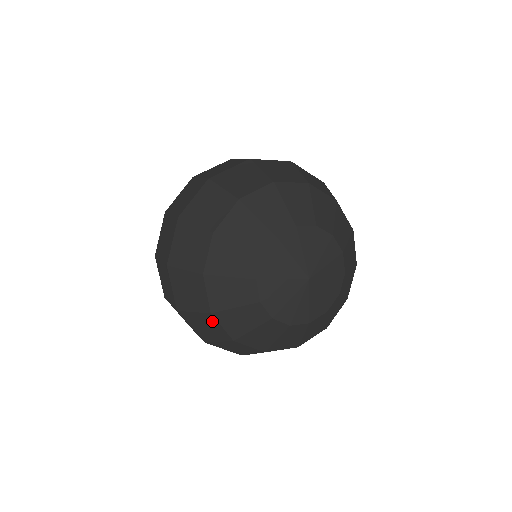
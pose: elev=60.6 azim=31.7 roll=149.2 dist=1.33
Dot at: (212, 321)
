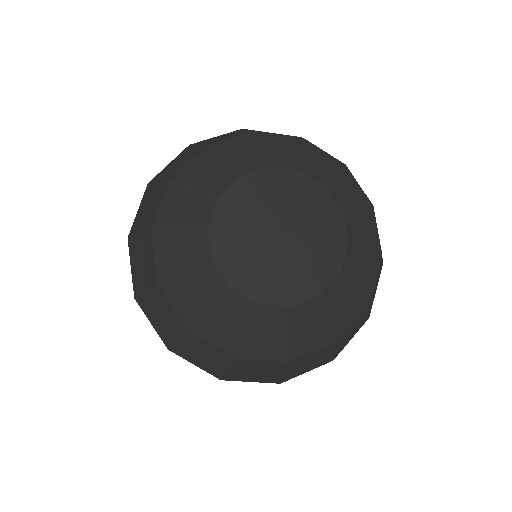
Dot at: (248, 363)
